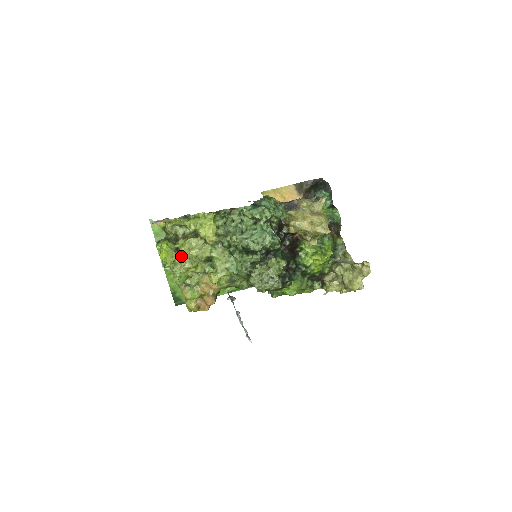
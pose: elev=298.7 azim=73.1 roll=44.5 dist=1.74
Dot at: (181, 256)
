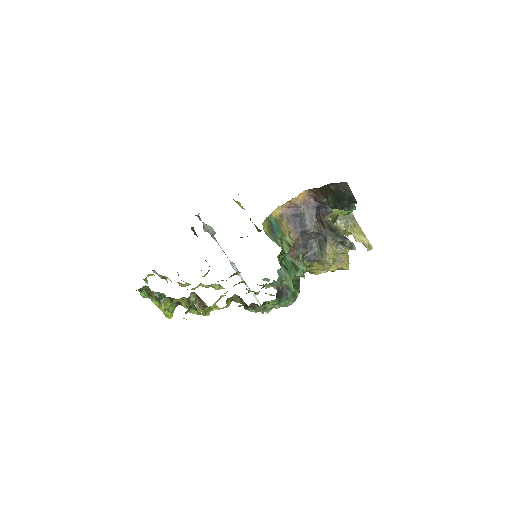
Dot at: occluded
